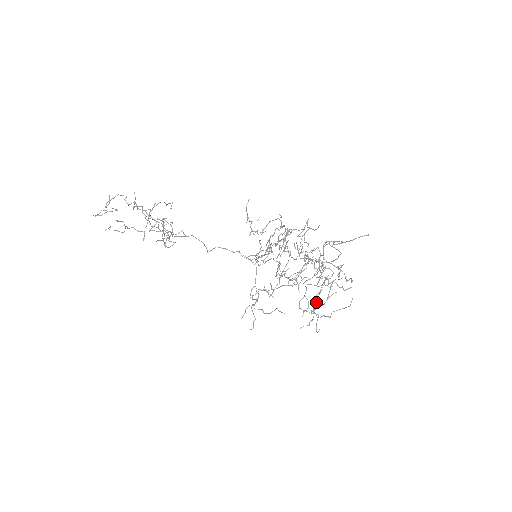
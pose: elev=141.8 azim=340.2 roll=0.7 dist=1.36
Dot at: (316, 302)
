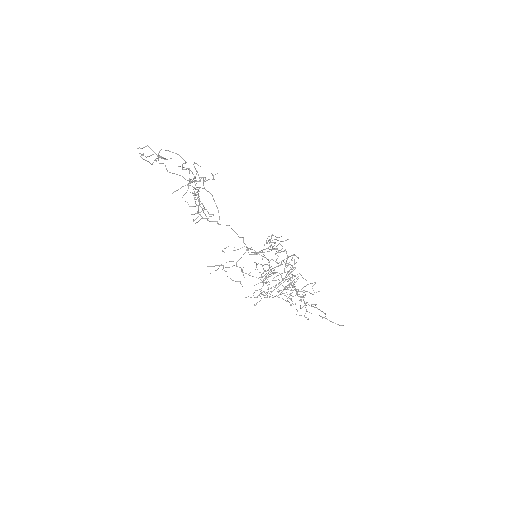
Dot at: (270, 294)
